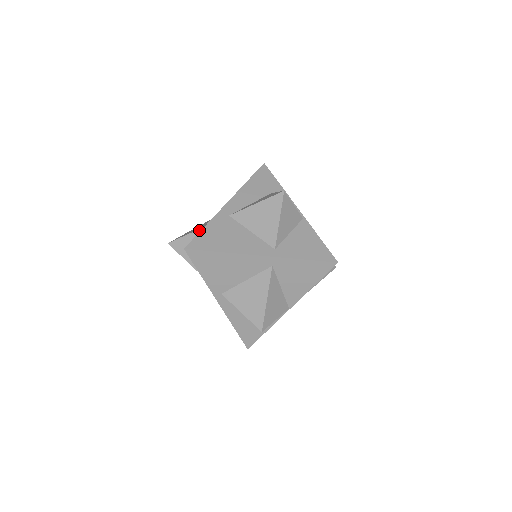
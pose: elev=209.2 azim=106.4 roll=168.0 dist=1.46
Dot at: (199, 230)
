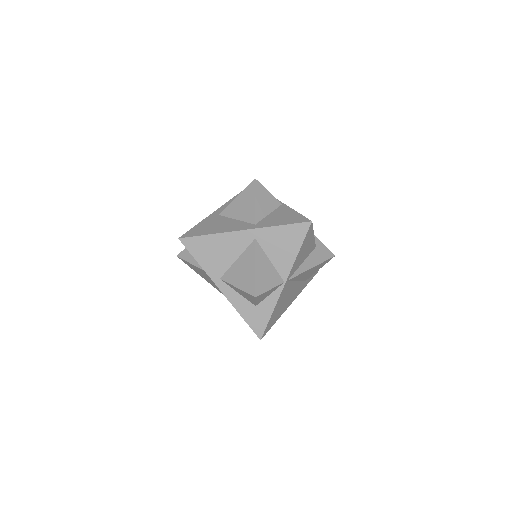
Dot at: occluded
